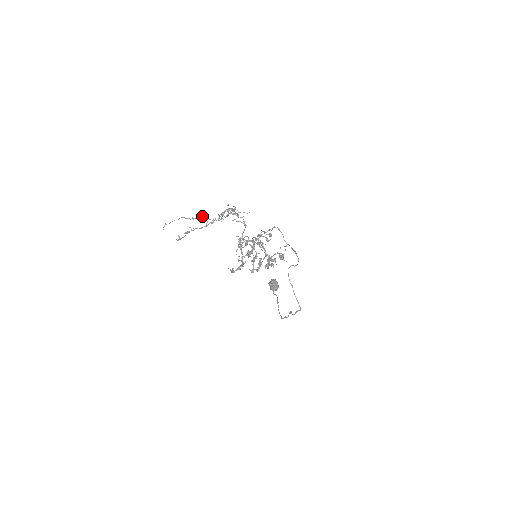
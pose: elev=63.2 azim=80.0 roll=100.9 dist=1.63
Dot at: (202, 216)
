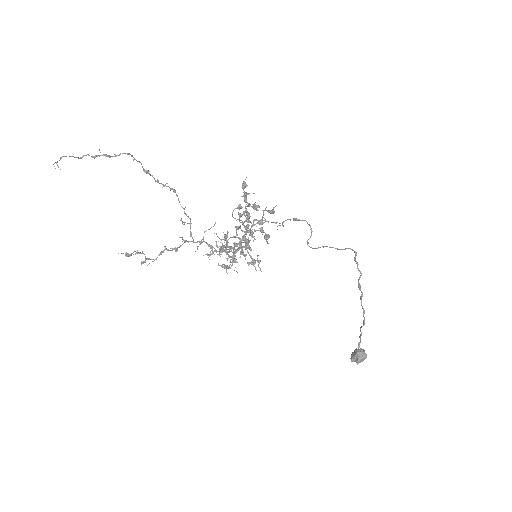
Dot at: (106, 155)
